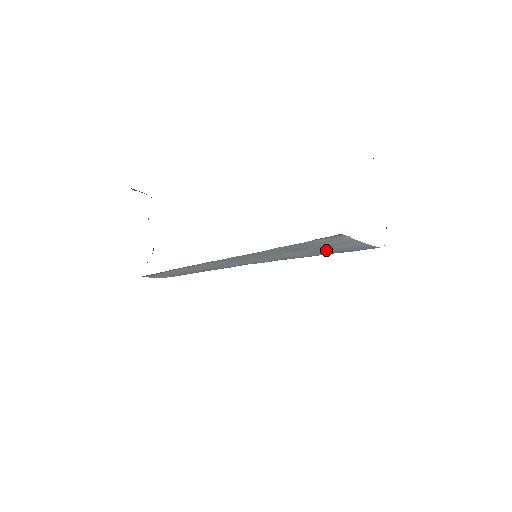
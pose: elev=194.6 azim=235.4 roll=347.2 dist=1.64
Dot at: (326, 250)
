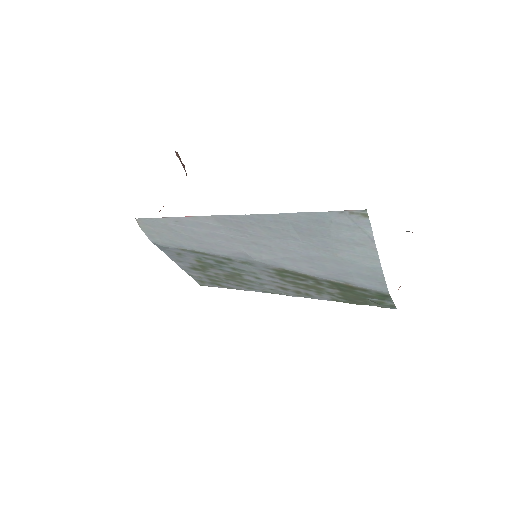
Dot at: (335, 260)
